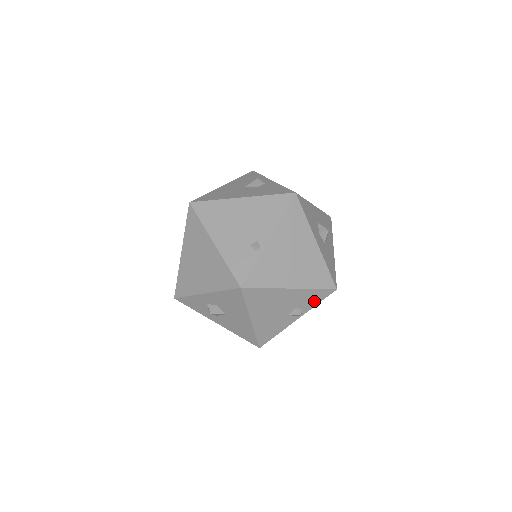
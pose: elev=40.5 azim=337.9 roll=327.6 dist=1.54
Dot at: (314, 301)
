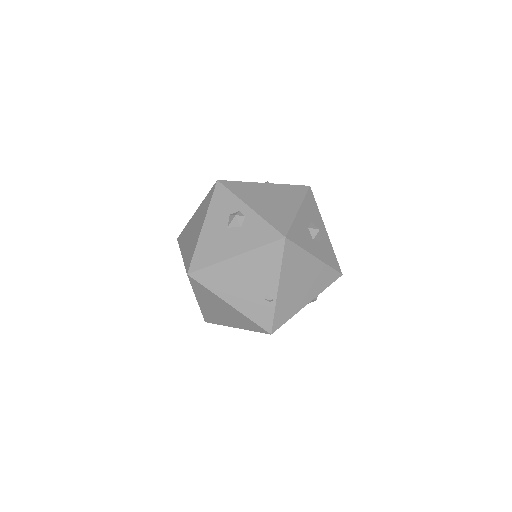
Dot at: occluded
